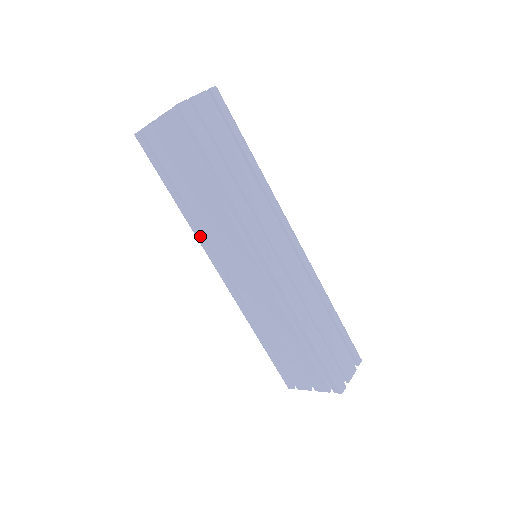
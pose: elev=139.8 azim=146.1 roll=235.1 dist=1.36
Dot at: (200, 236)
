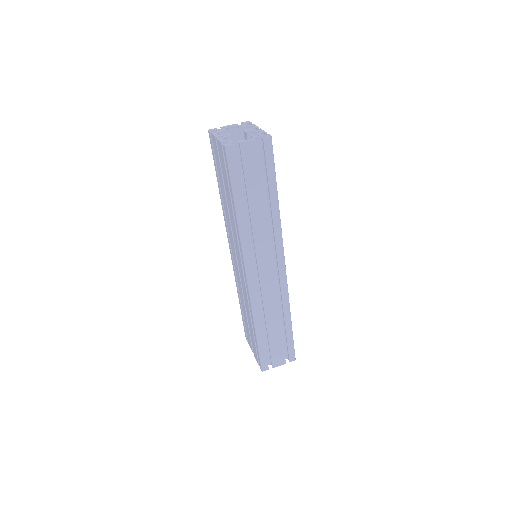
Dot at: (225, 220)
